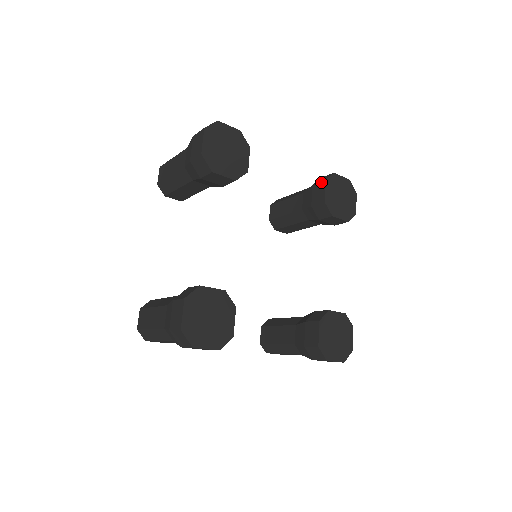
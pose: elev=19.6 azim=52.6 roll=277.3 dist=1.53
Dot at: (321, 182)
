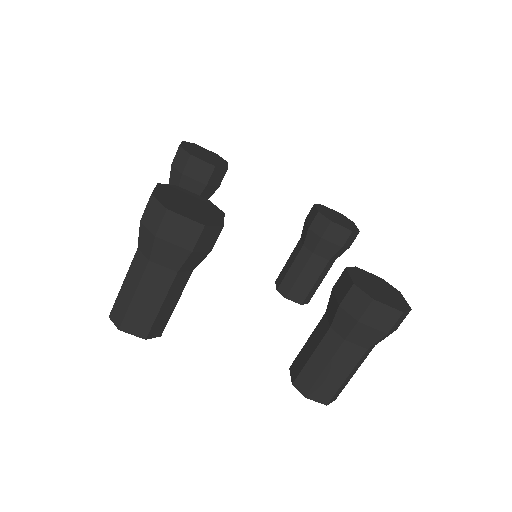
Dot at: (311, 209)
